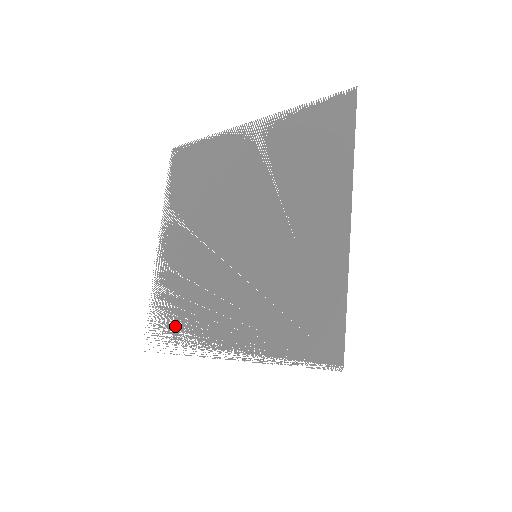
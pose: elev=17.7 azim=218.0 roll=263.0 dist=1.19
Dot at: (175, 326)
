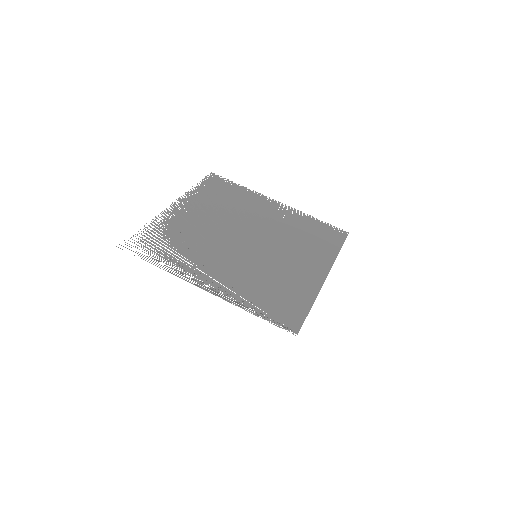
Dot at: (164, 251)
